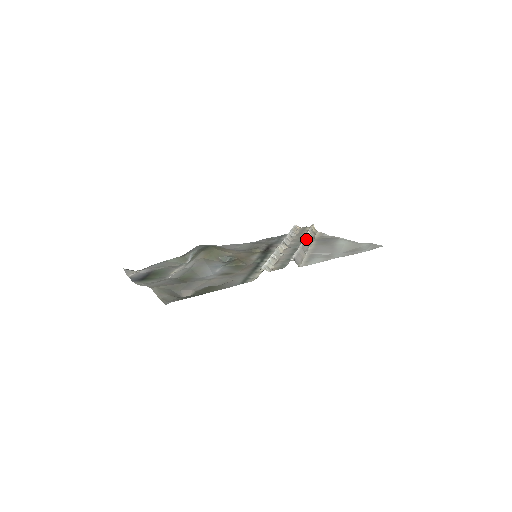
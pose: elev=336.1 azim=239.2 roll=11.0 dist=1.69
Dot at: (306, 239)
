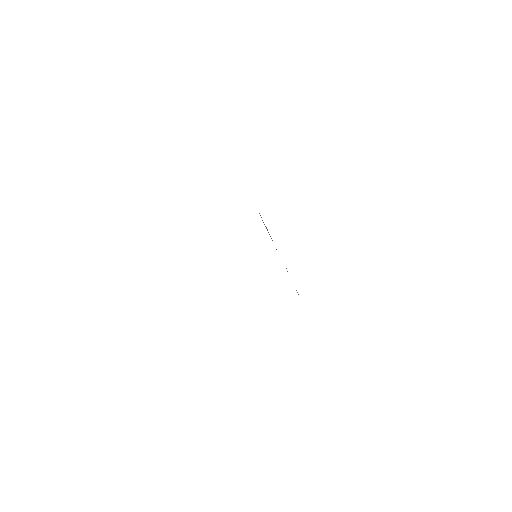
Dot at: occluded
